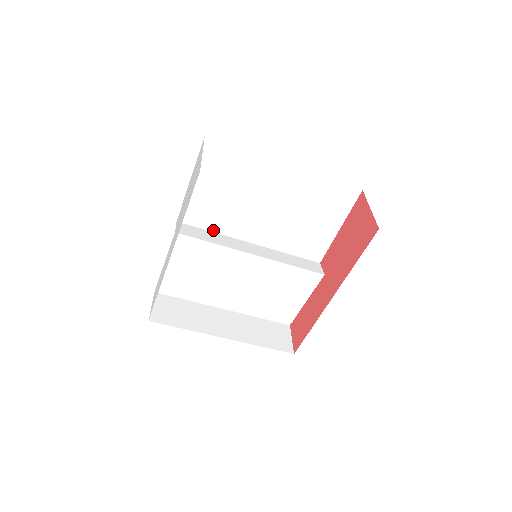
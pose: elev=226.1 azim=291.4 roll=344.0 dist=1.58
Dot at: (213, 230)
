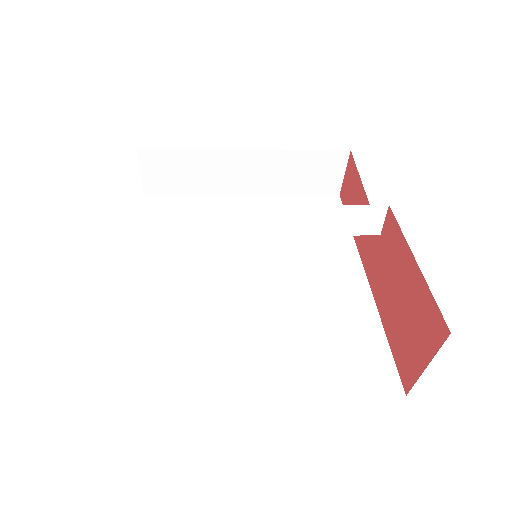
Dot at: (185, 208)
